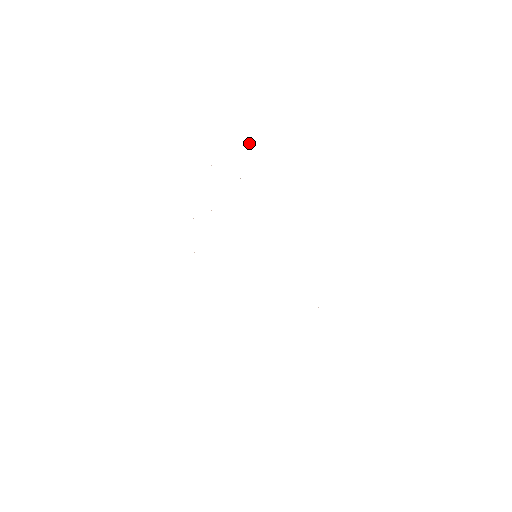
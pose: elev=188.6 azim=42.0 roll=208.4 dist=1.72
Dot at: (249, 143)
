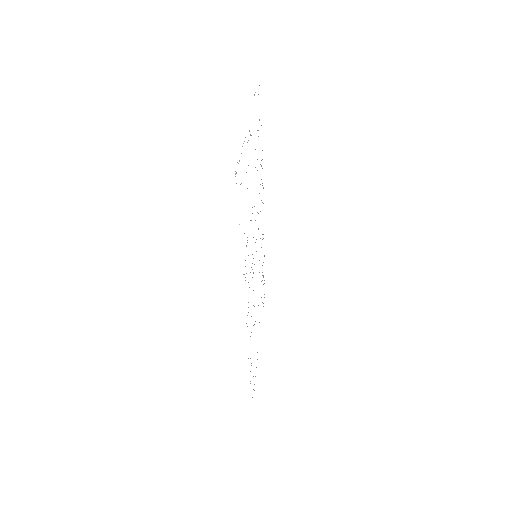
Dot at: occluded
